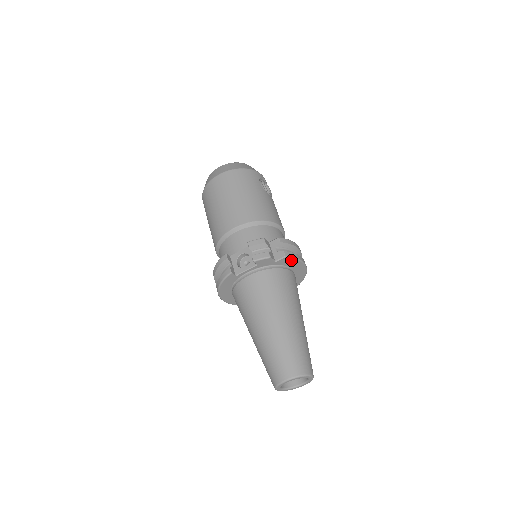
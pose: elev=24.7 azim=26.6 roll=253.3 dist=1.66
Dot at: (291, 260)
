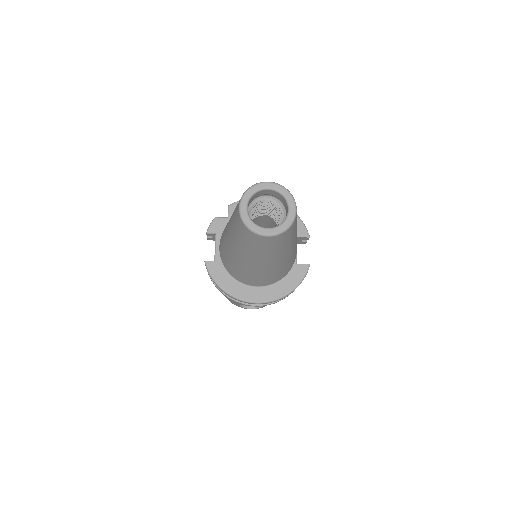
Dot at: occluded
